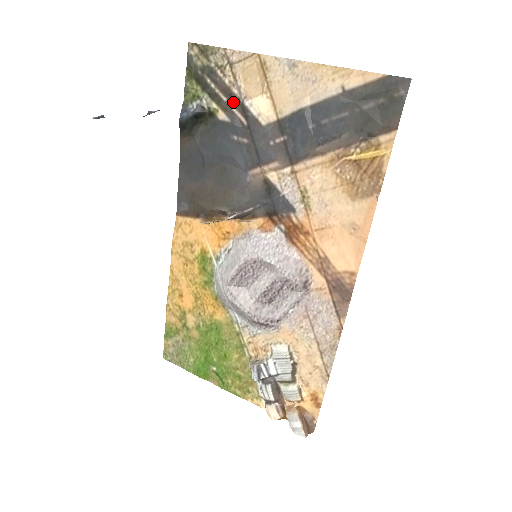
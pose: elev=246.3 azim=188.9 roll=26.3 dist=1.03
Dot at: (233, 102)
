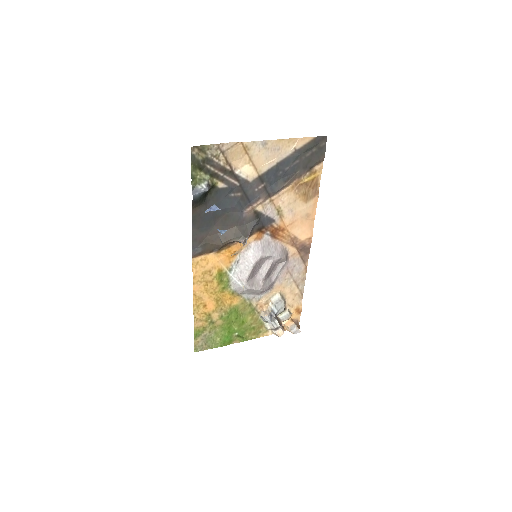
Dot at: (228, 174)
